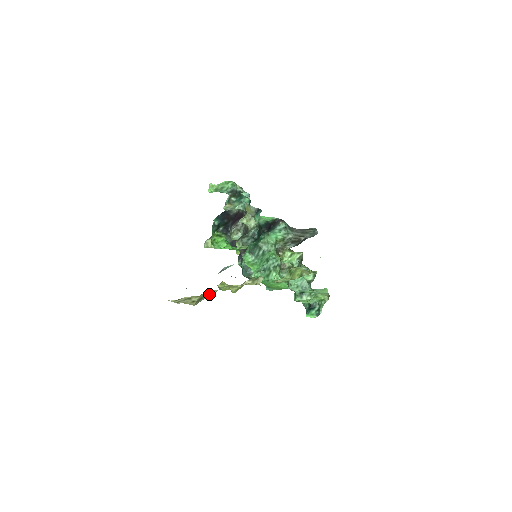
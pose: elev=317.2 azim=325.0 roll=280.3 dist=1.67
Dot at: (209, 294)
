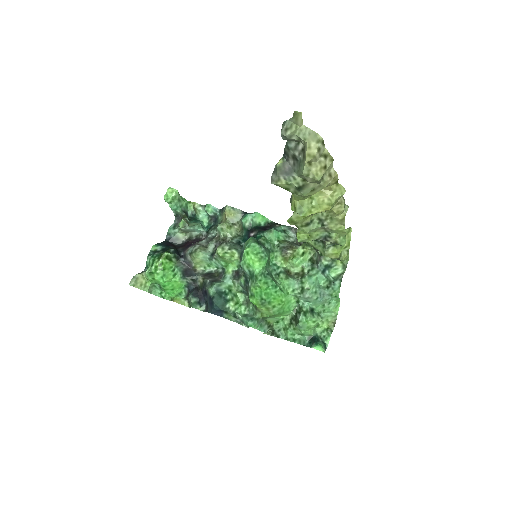
Dot at: (328, 177)
